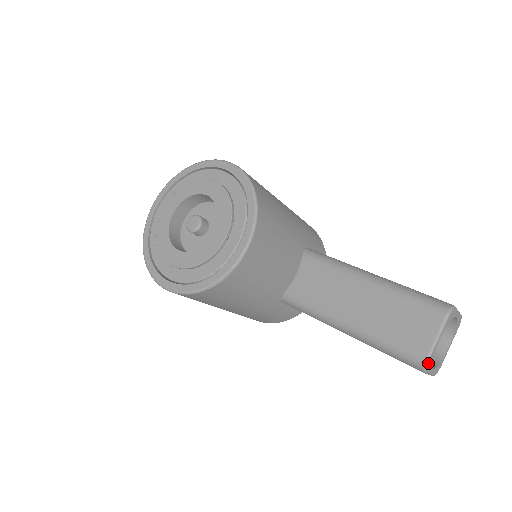
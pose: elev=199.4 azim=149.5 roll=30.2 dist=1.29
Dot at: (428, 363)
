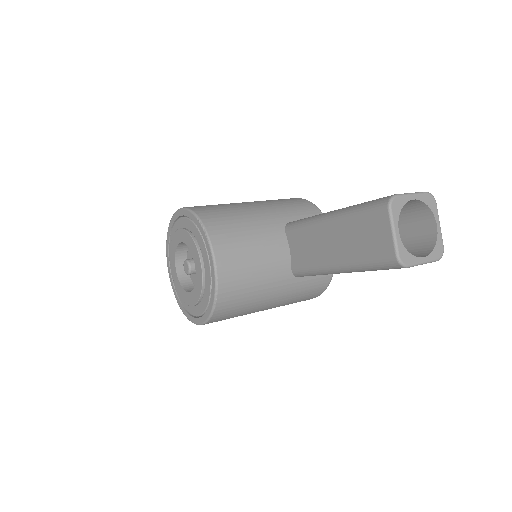
Dot at: (401, 258)
